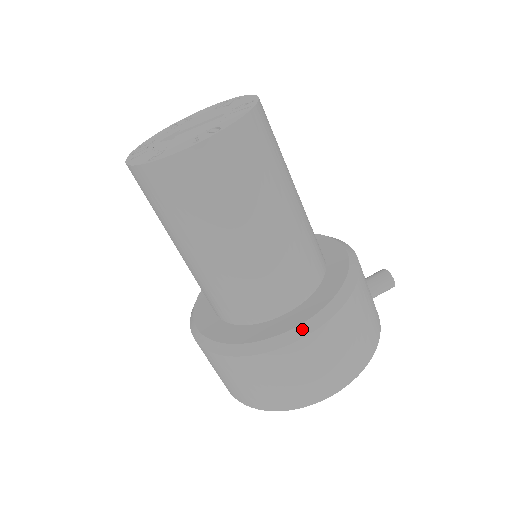
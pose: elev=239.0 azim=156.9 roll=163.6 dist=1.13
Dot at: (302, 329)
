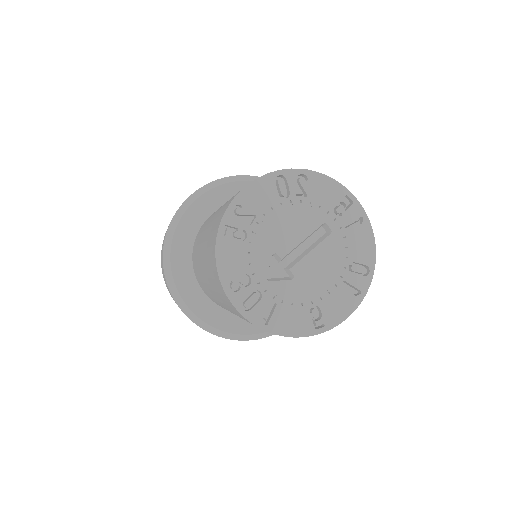
Dot at: occluded
